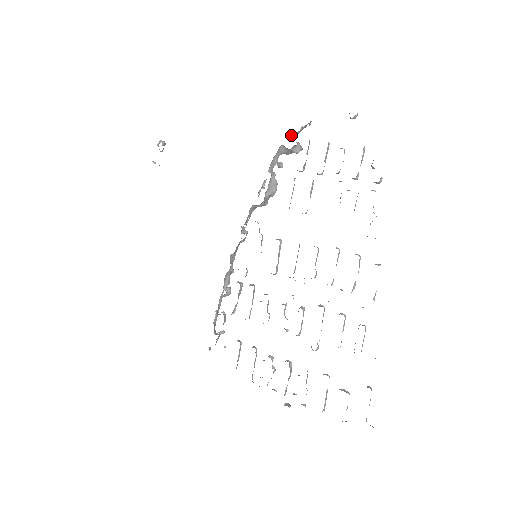
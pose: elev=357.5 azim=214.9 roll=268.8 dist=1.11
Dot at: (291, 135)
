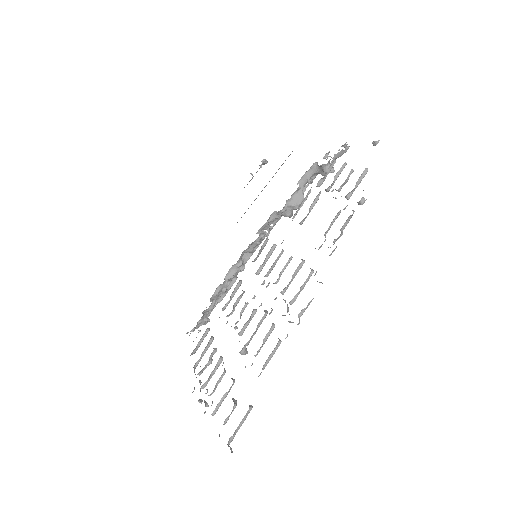
Dot at: (327, 155)
